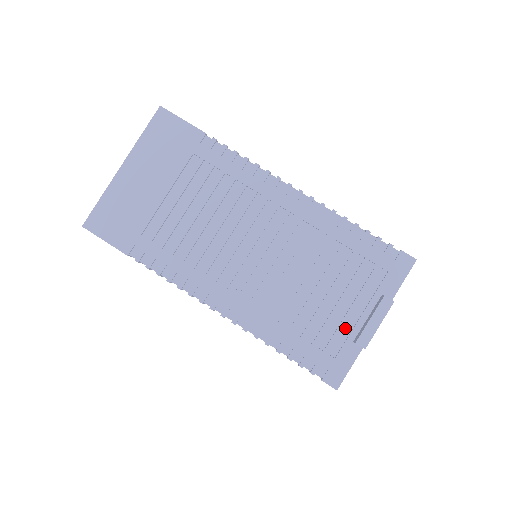
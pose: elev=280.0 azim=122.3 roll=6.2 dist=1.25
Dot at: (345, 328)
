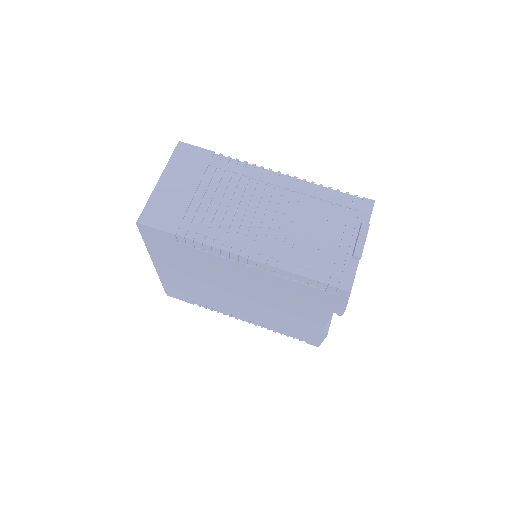
Dot at: (343, 251)
